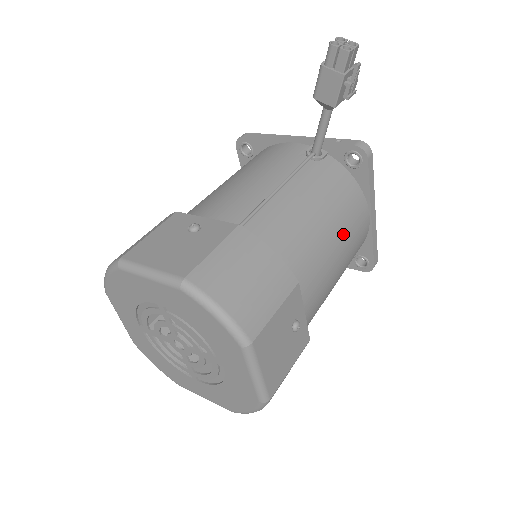
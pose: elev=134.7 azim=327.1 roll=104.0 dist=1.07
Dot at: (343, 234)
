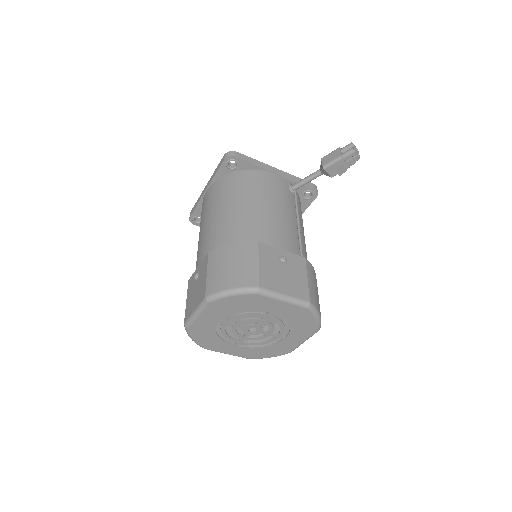
Dot at: occluded
